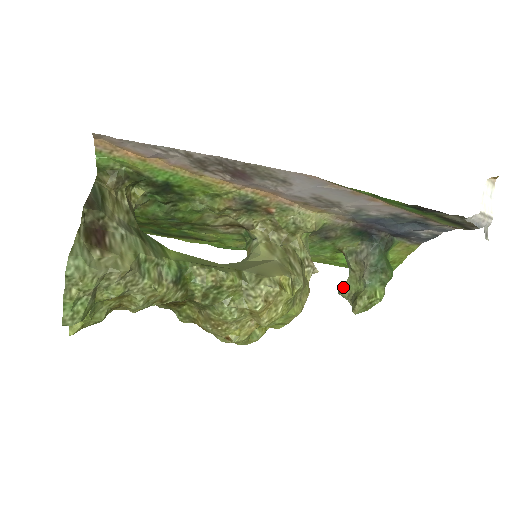
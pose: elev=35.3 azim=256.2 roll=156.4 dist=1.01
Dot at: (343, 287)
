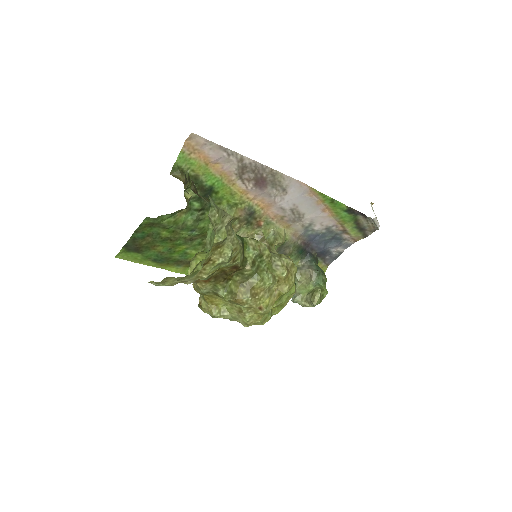
Dot at: (295, 295)
